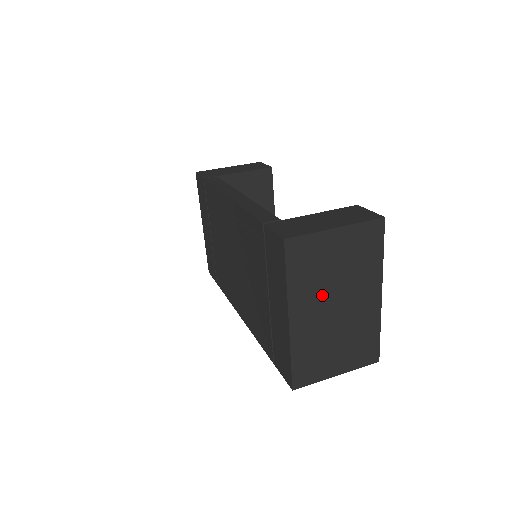
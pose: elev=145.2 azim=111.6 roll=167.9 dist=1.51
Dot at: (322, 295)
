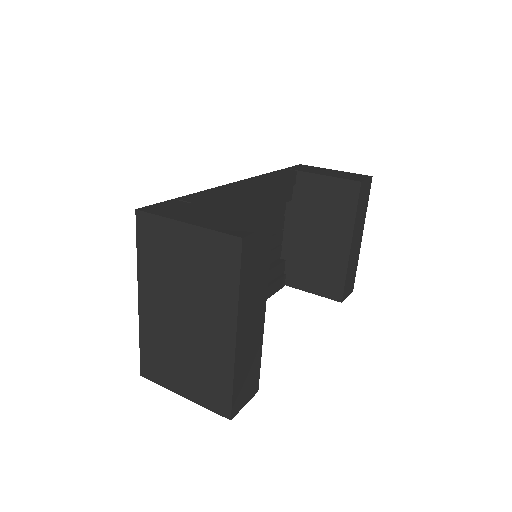
Dot at: (169, 292)
